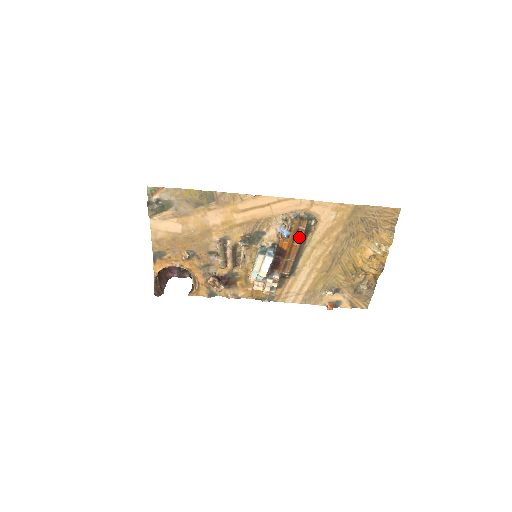
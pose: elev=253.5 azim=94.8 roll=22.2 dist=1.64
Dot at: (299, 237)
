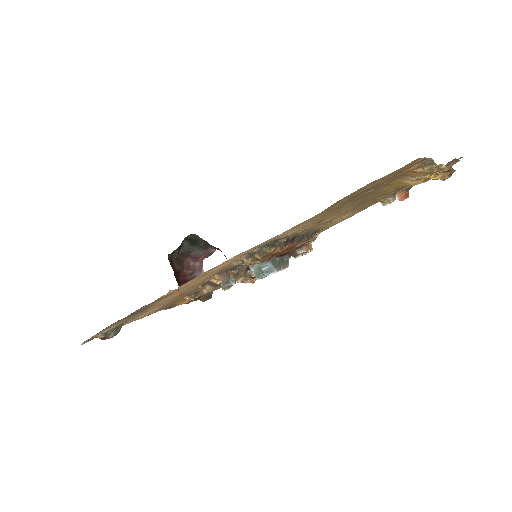
Dot at: (283, 249)
